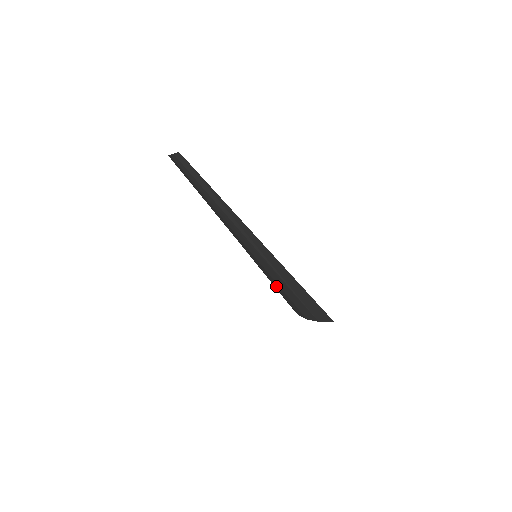
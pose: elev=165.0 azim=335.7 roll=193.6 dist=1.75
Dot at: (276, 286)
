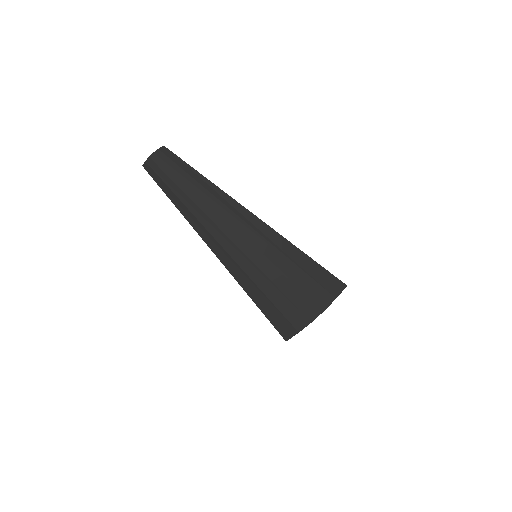
Dot at: (284, 287)
